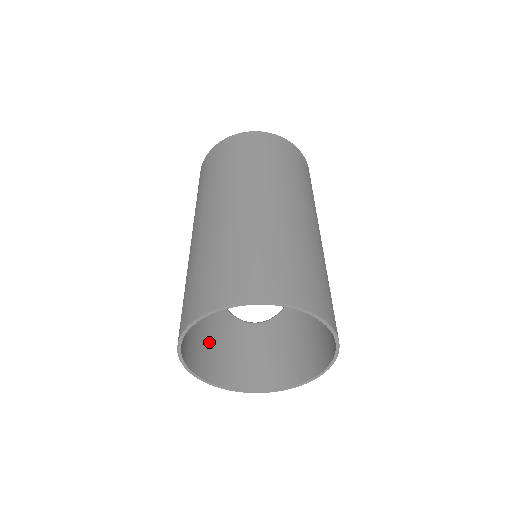
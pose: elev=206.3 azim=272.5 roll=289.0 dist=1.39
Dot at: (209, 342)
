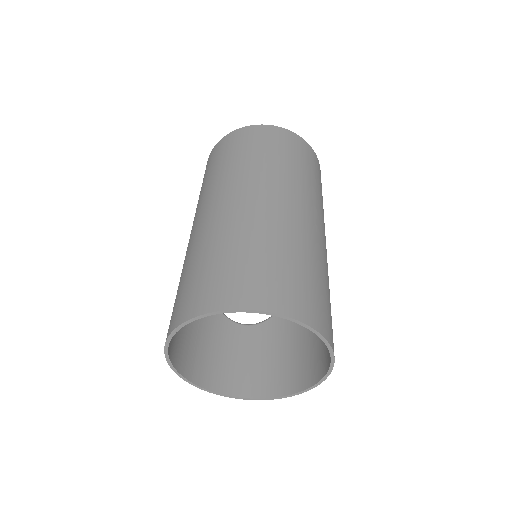
Dot at: (196, 339)
